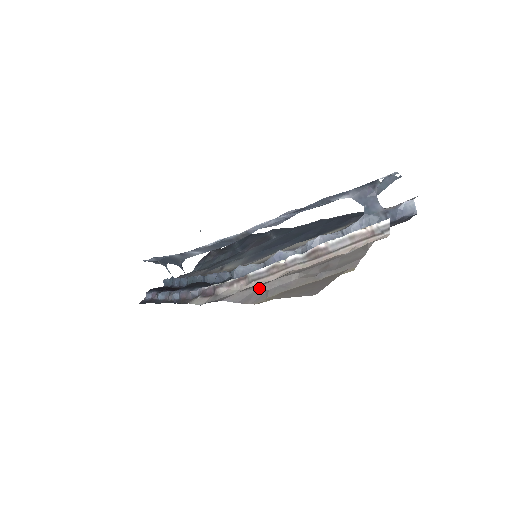
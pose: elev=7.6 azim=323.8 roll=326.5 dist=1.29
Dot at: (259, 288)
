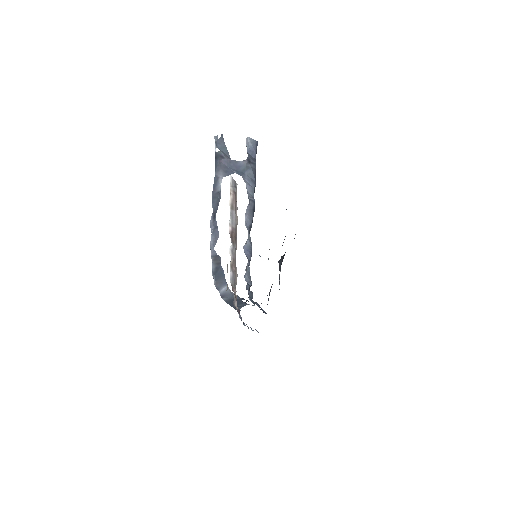
Dot at: occluded
